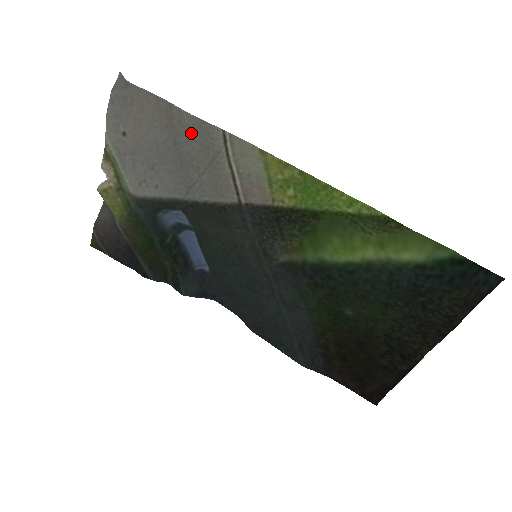
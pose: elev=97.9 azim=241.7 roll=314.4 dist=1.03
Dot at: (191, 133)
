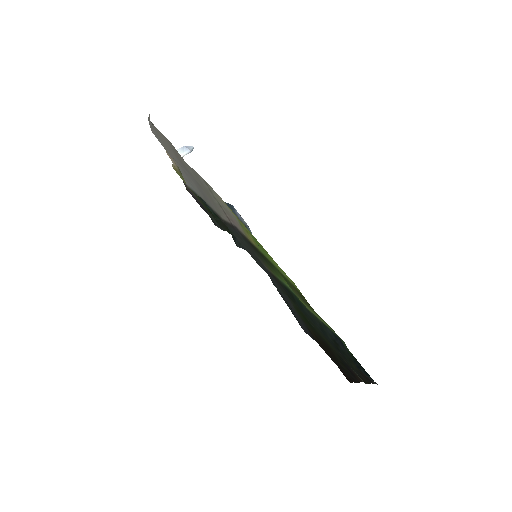
Dot at: (190, 170)
